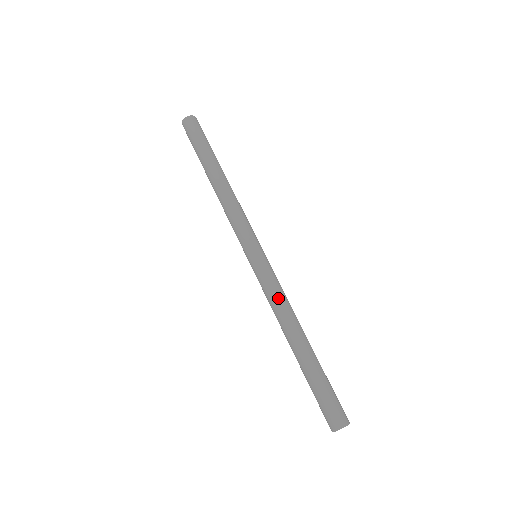
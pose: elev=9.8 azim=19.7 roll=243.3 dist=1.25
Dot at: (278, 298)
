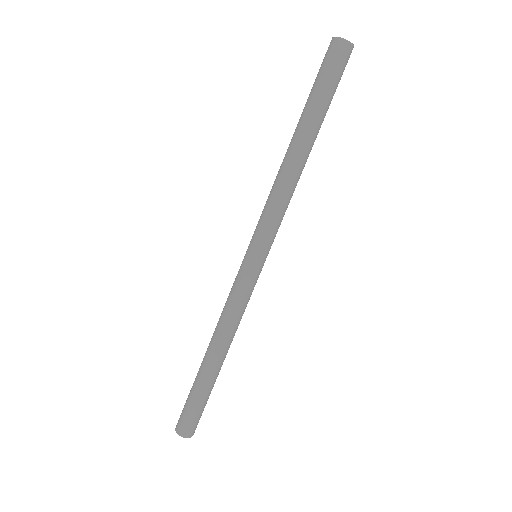
Dot at: (242, 314)
